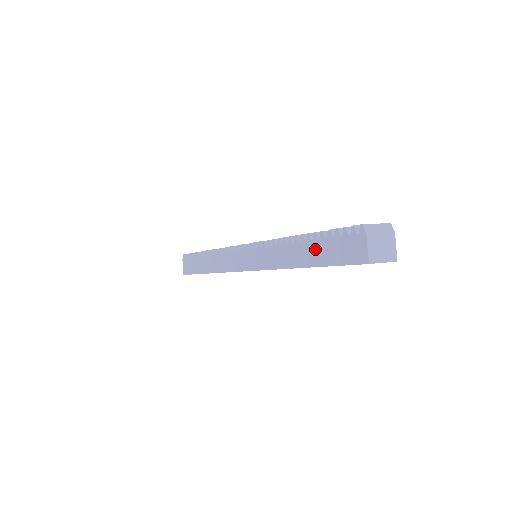
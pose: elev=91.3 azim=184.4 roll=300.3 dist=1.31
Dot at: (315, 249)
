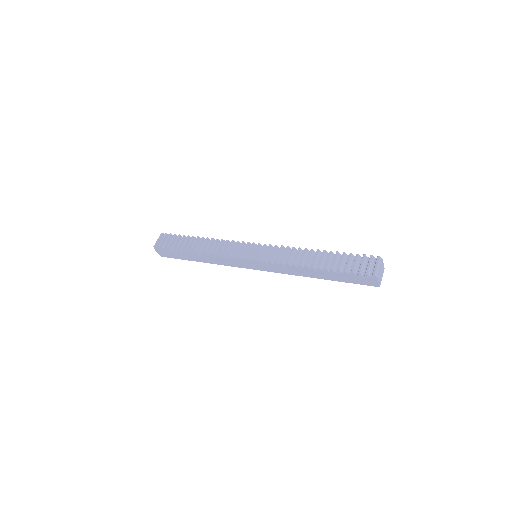
Dot at: (333, 275)
